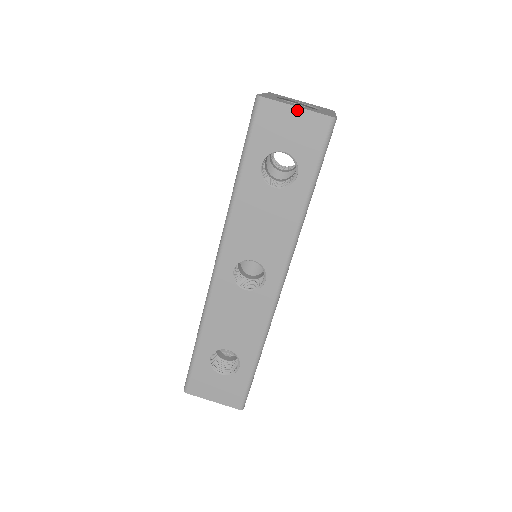
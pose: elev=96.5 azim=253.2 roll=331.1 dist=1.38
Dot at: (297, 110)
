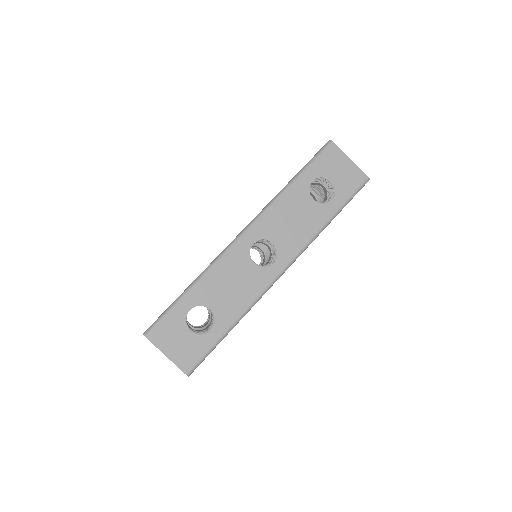
Dot at: (350, 161)
